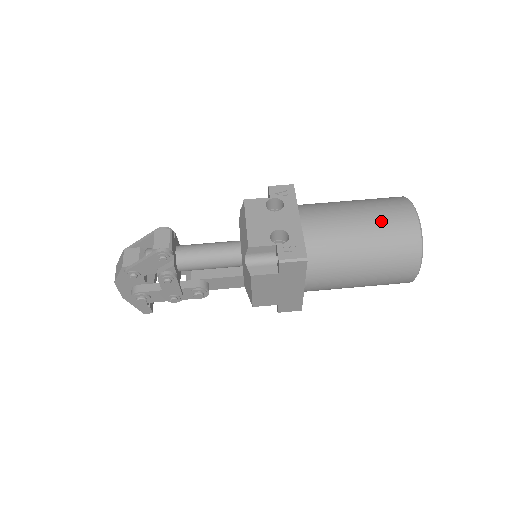
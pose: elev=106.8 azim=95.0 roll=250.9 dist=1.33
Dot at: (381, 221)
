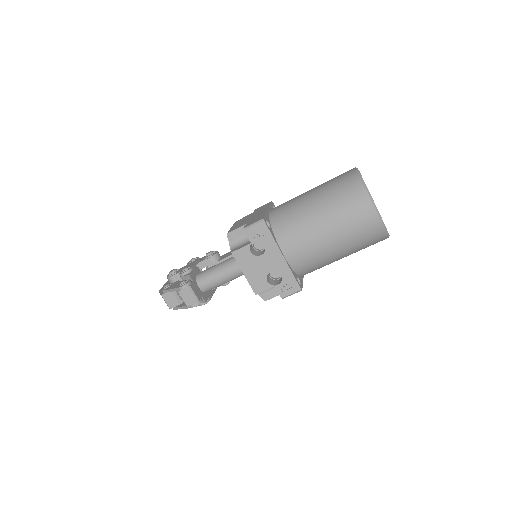
Dot at: (349, 232)
